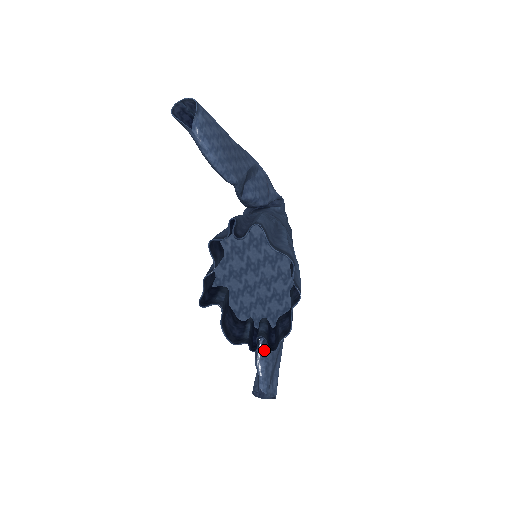
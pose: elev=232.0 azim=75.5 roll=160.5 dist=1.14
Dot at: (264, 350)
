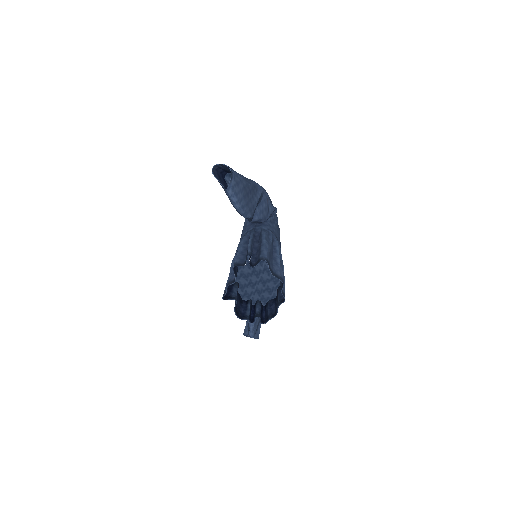
Dot at: occluded
